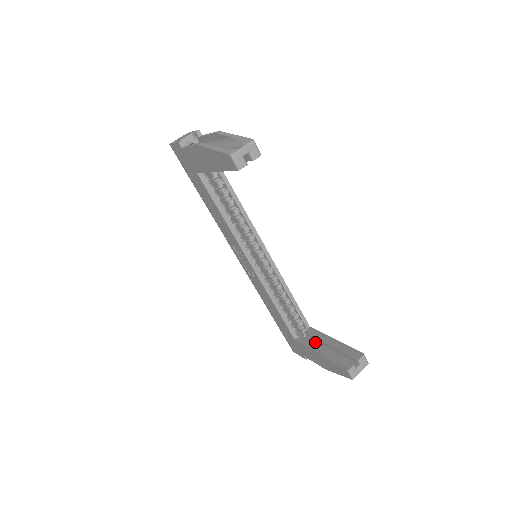
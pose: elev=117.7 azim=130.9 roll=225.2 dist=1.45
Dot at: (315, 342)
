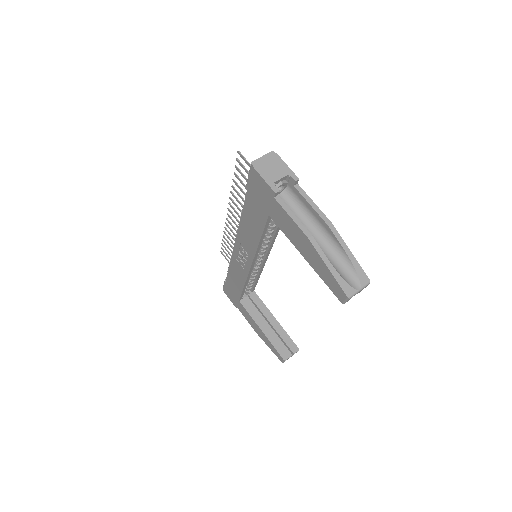
Dot at: (256, 309)
